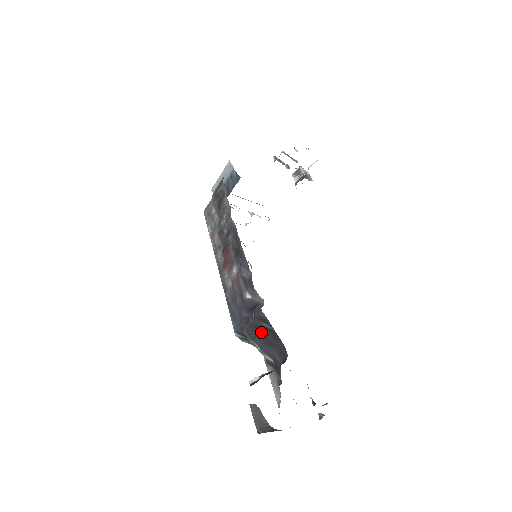
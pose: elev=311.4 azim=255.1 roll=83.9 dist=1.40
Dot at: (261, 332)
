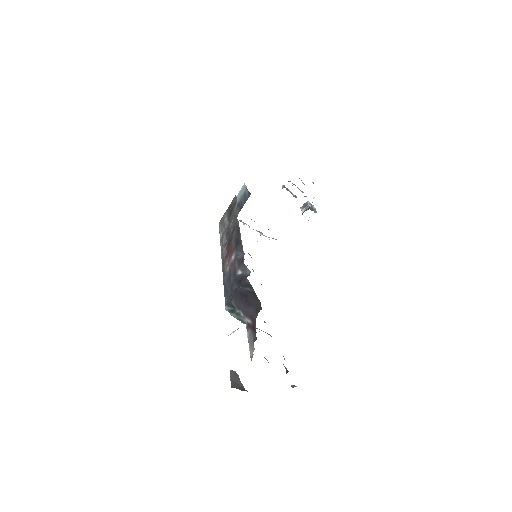
Dot at: (244, 296)
